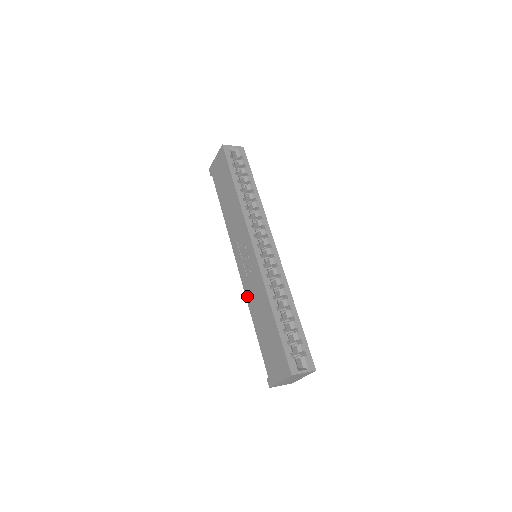
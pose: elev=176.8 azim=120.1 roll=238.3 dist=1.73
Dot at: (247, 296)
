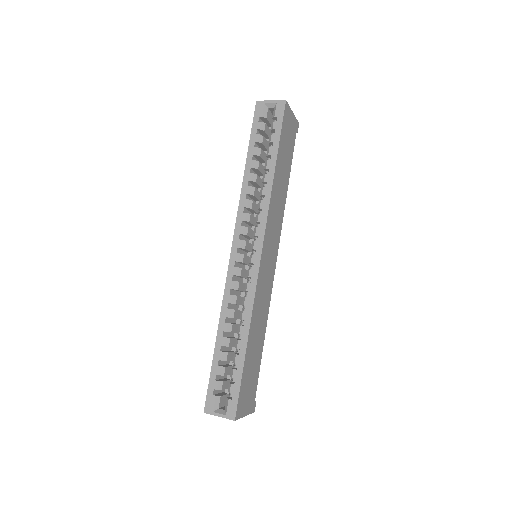
Dot at: occluded
